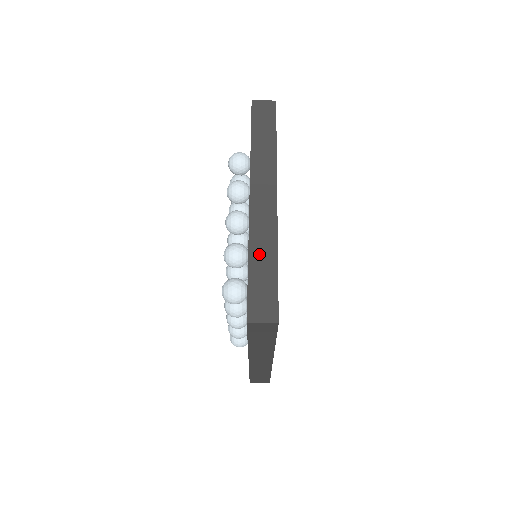
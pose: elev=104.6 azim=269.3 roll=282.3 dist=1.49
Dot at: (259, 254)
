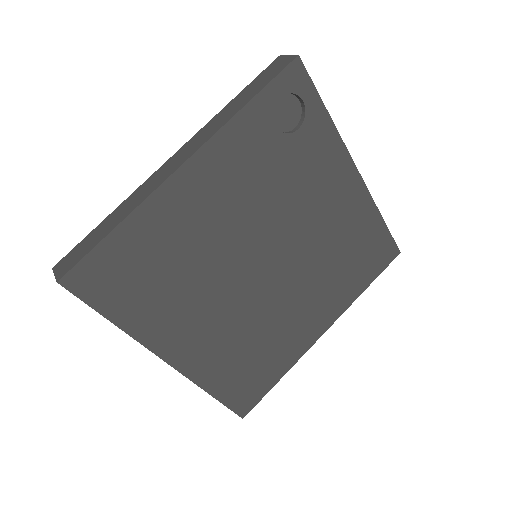
Dot at: (117, 214)
